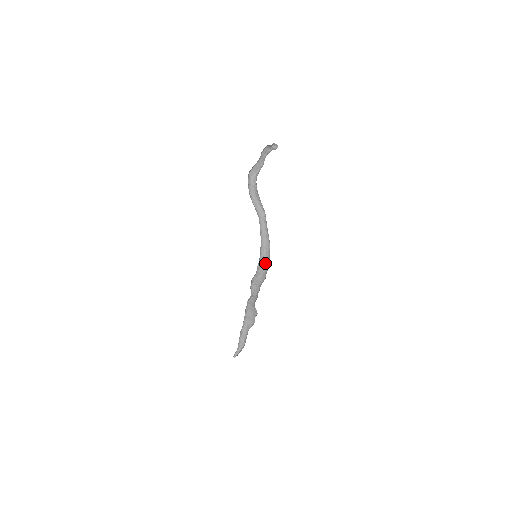
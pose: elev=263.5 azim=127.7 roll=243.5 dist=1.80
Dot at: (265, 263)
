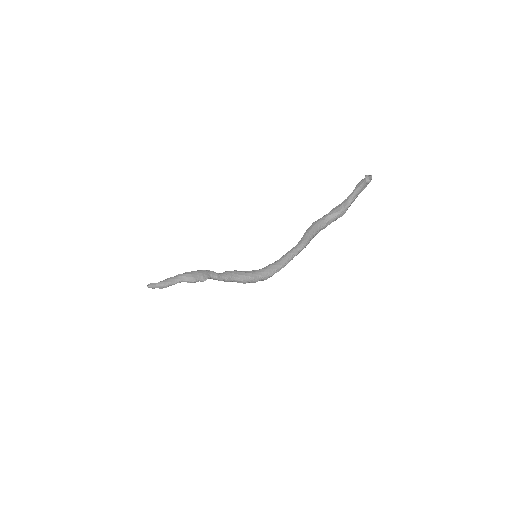
Dot at: (260, 273)
